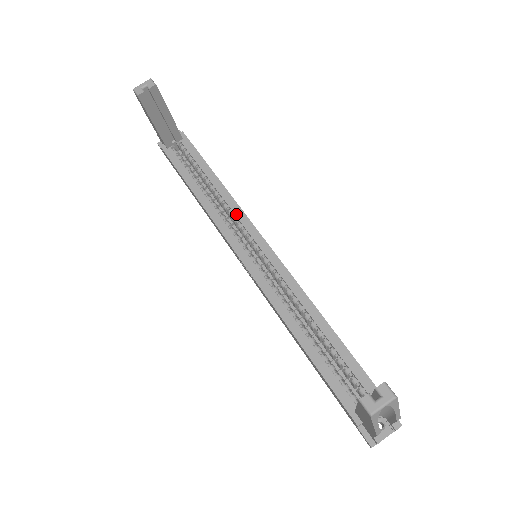
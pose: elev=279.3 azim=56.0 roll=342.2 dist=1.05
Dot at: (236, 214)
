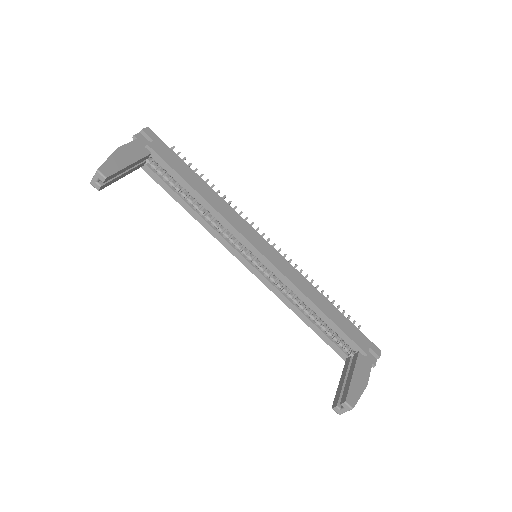
Dot at: (228, 229)
